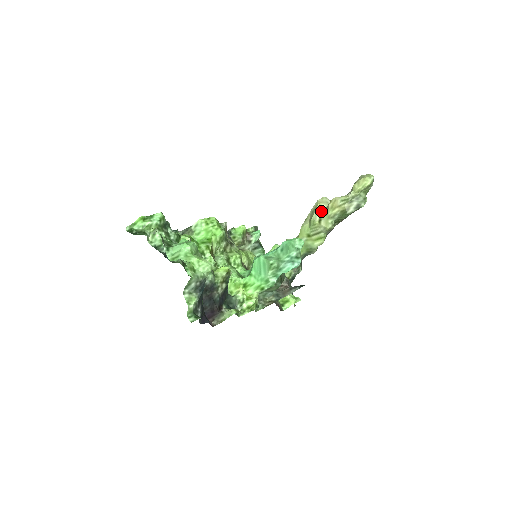
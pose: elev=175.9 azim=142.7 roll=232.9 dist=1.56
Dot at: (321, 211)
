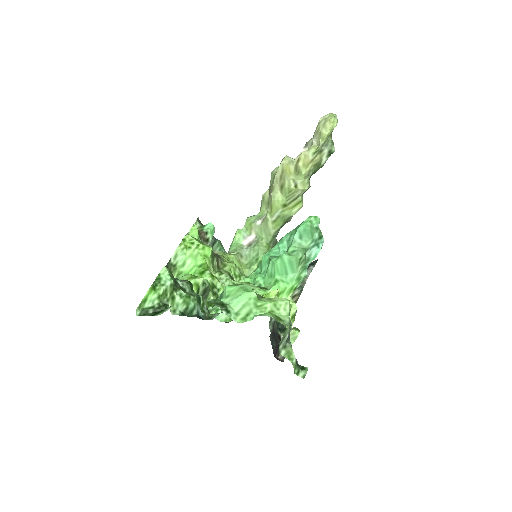
Dot at: (291, 173)
